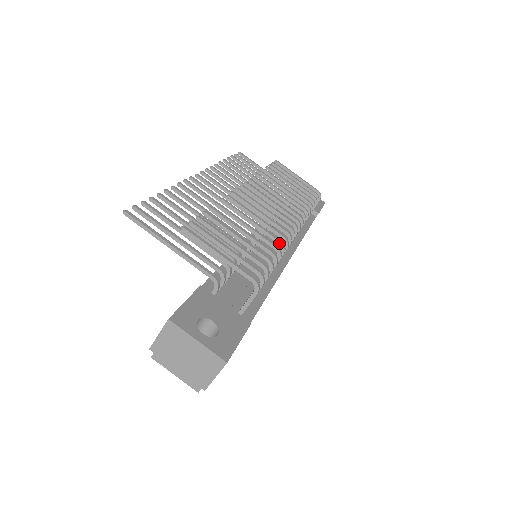
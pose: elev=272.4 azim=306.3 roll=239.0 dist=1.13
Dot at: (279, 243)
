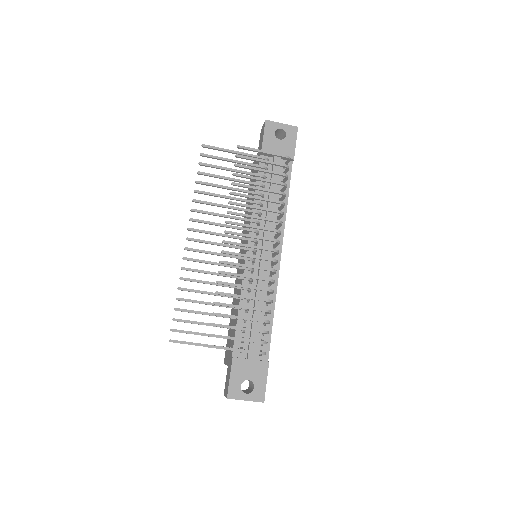
Dot at: (268, 291)
